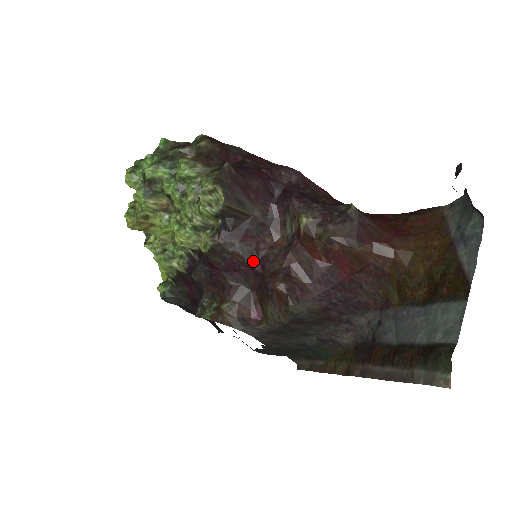
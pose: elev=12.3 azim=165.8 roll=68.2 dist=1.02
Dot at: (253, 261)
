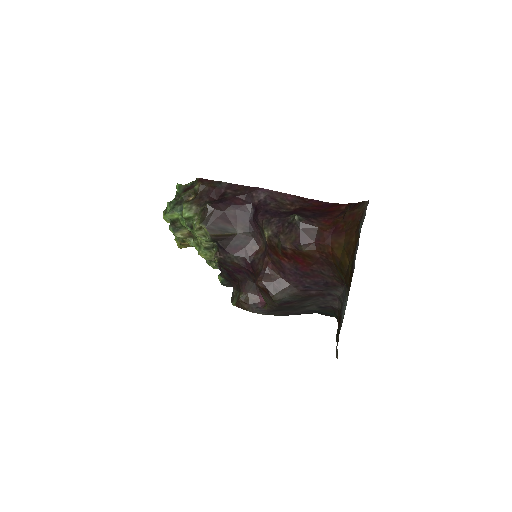
Dot at: (247, 265)
